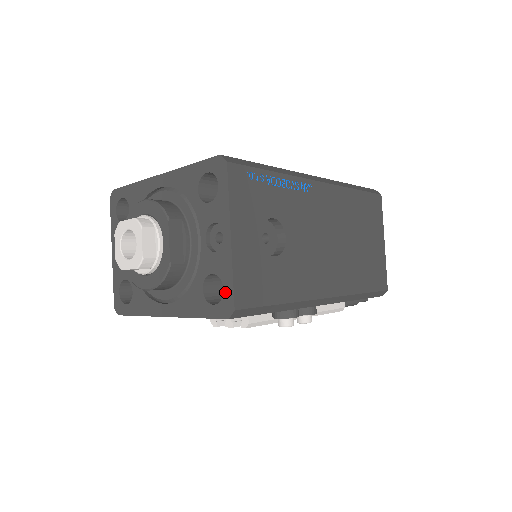
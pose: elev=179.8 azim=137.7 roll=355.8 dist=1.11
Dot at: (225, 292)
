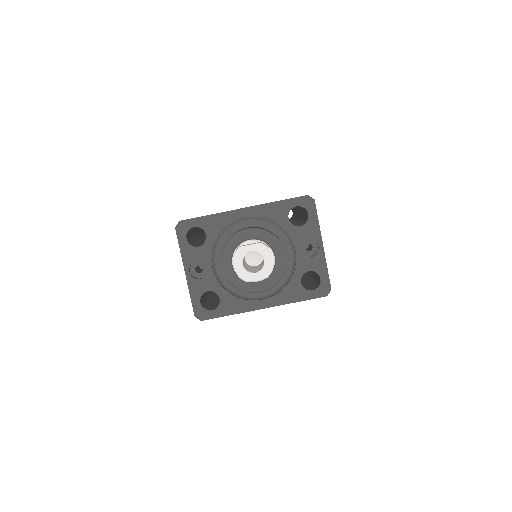
Dot at: (322, 280)
